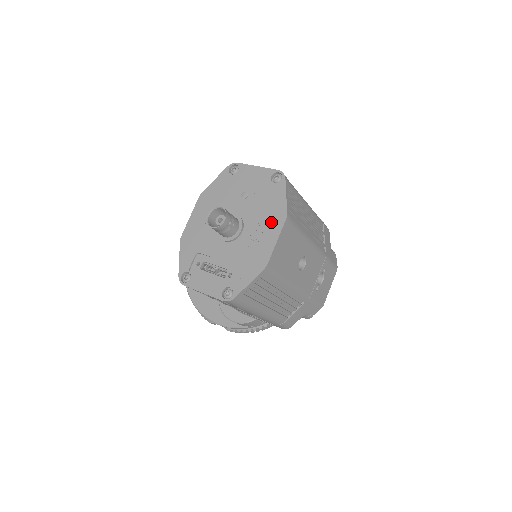
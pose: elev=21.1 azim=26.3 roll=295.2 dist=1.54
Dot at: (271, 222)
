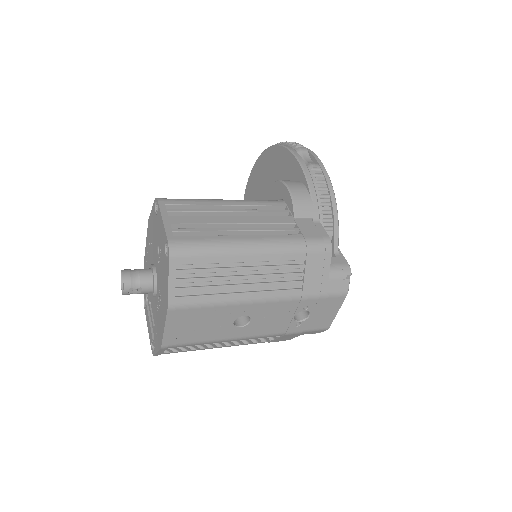
Dot at: (163, 303)
